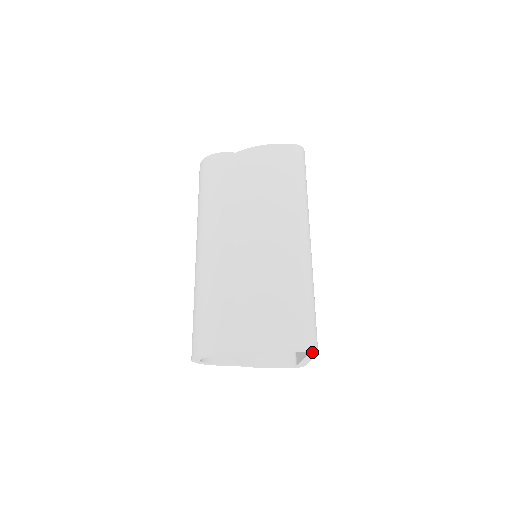
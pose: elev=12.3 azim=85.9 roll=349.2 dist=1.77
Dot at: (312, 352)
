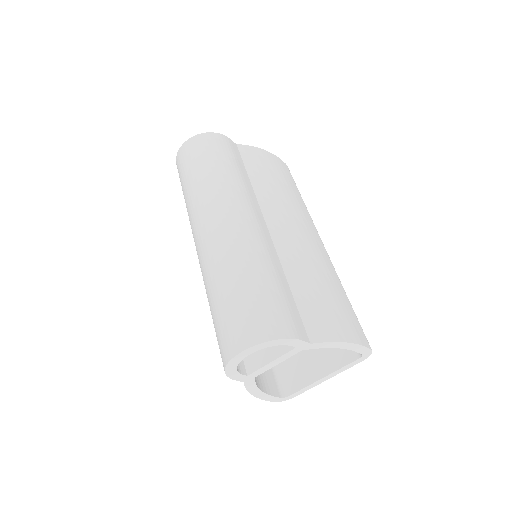
Dot at: (365, 356)
